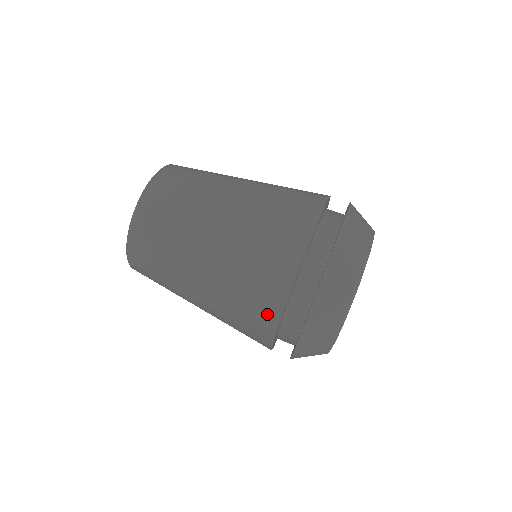
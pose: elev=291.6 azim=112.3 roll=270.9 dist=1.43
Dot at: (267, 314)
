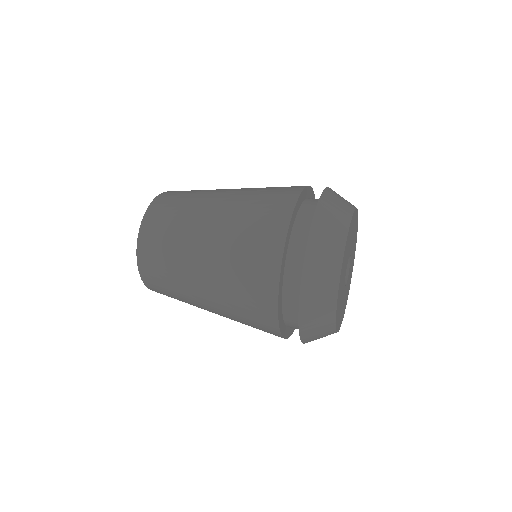
Dot at: (266, 278)
